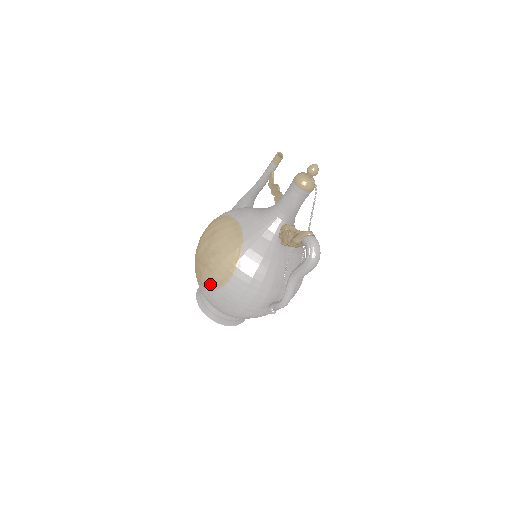
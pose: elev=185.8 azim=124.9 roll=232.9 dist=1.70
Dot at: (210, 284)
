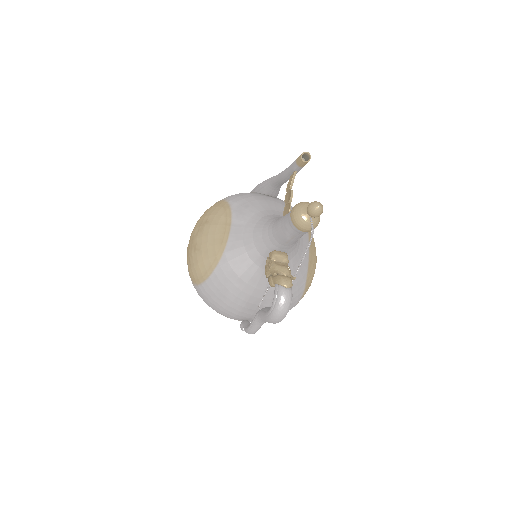
Dot at: (189, 274)
